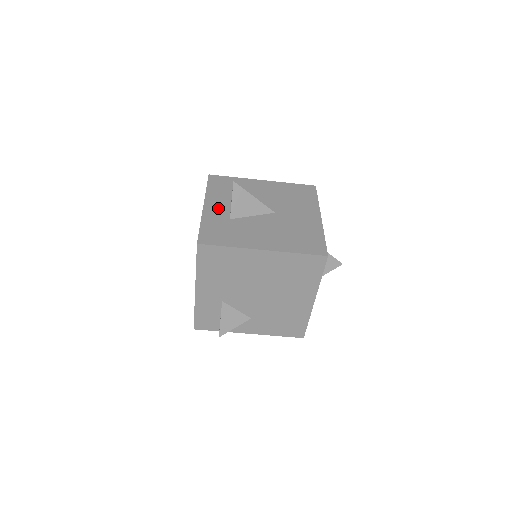
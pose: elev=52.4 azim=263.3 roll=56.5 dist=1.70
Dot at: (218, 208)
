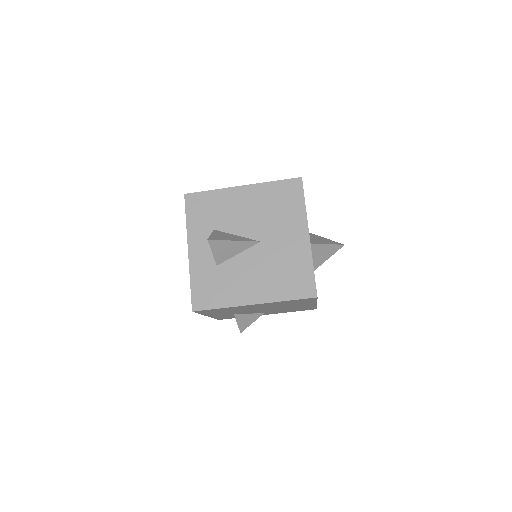
Dot at: (203, 251)
